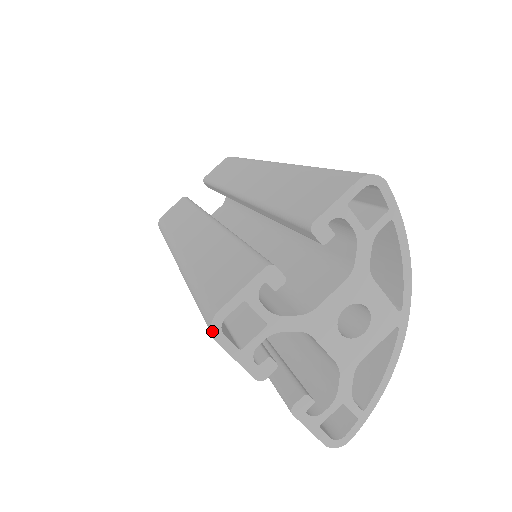
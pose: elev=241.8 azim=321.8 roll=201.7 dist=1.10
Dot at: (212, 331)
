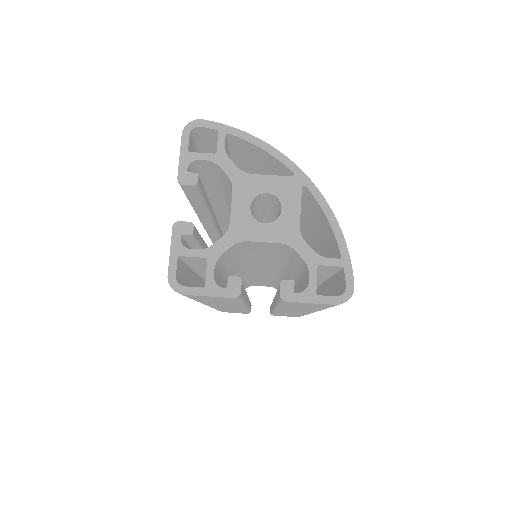
Dot at: (175, 290)
